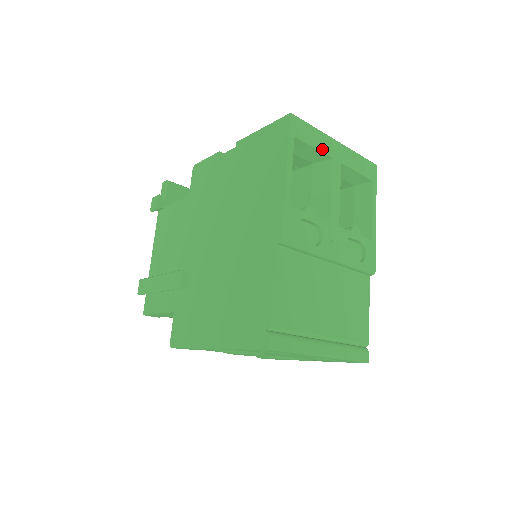
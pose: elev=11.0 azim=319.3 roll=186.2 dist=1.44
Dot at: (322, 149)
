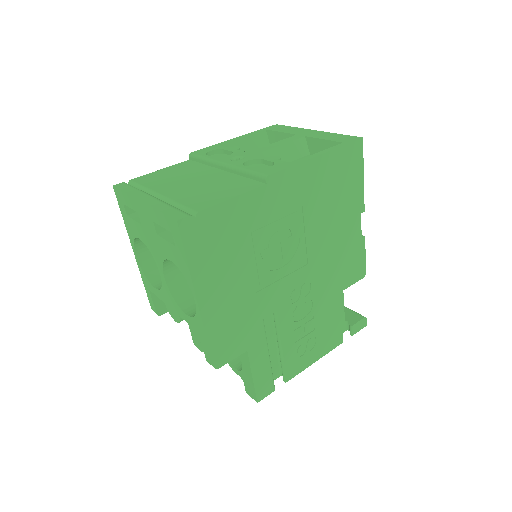
Dot at: (290, 132)
